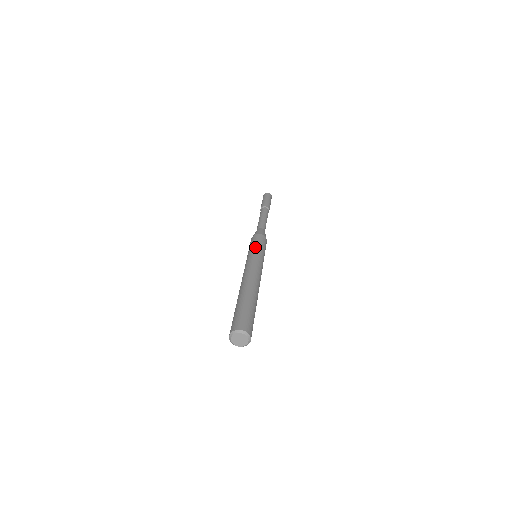
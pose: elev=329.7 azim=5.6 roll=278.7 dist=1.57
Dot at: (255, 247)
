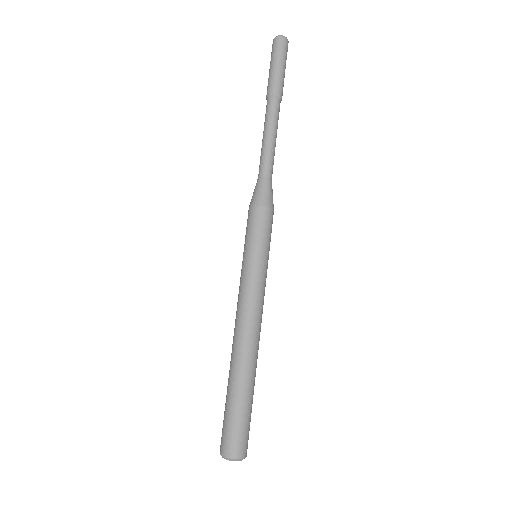
Dot at: (260, 251)
